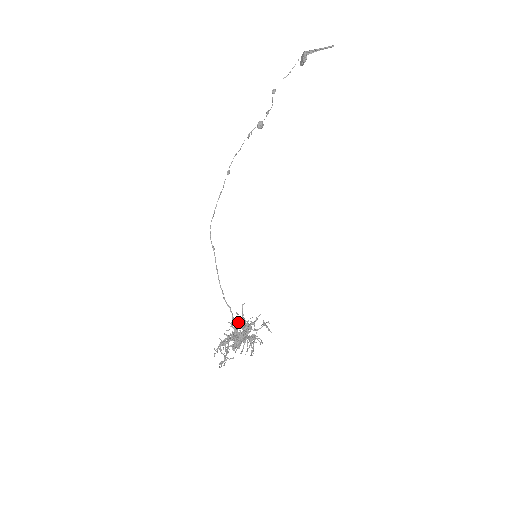
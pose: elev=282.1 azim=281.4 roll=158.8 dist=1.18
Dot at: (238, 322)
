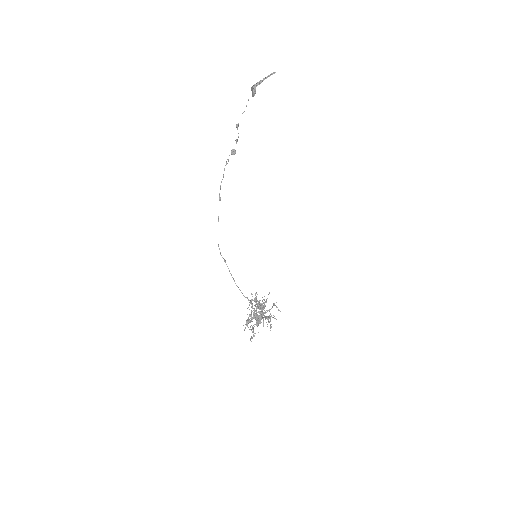
Dot at: (254, 301)
